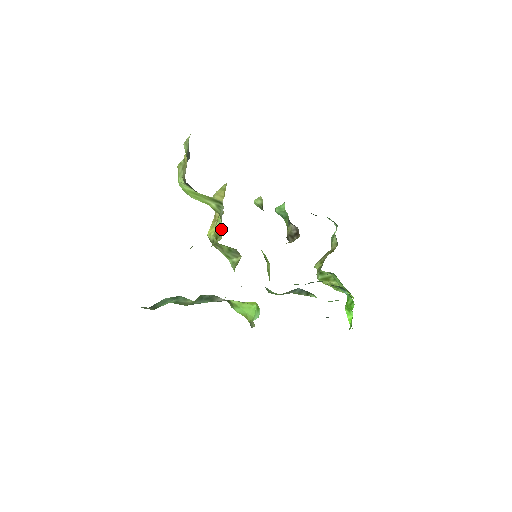
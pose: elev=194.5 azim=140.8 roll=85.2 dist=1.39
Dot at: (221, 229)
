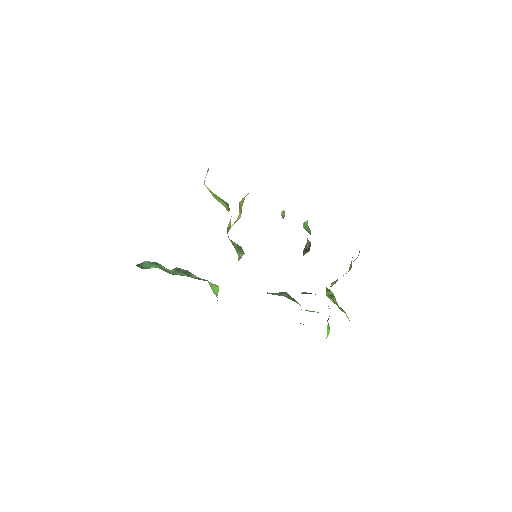
Dot at: (230, 227)
